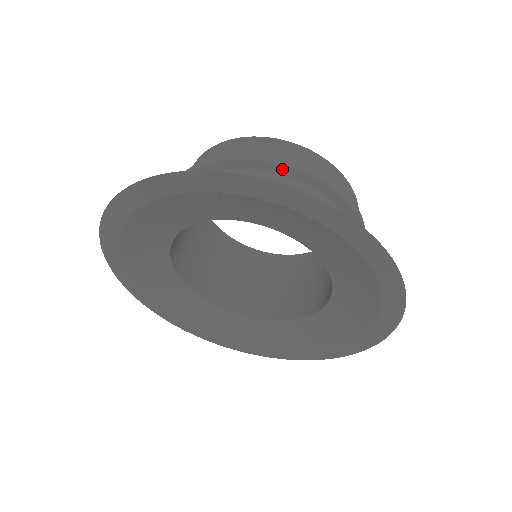
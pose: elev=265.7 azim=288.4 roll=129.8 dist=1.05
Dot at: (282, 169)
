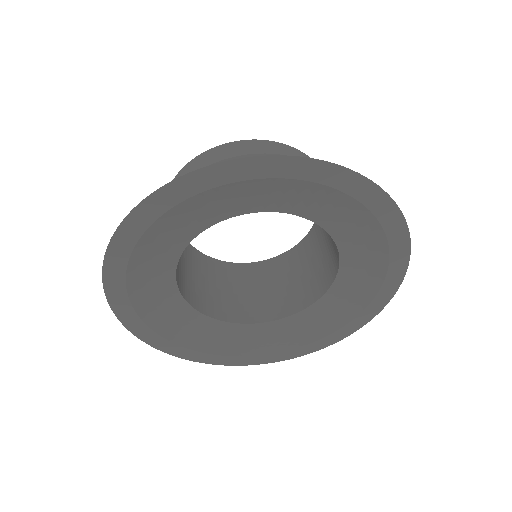
Dot at: occluded
